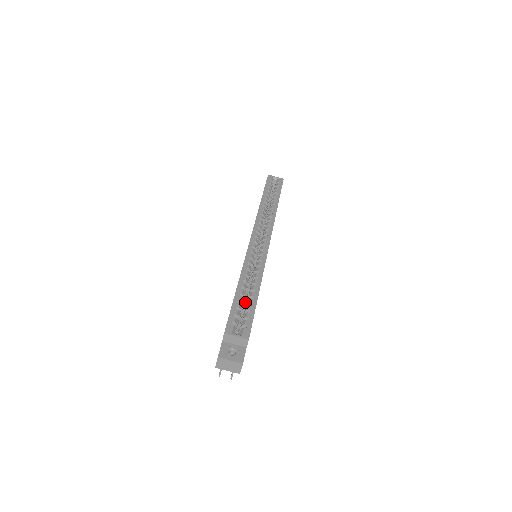
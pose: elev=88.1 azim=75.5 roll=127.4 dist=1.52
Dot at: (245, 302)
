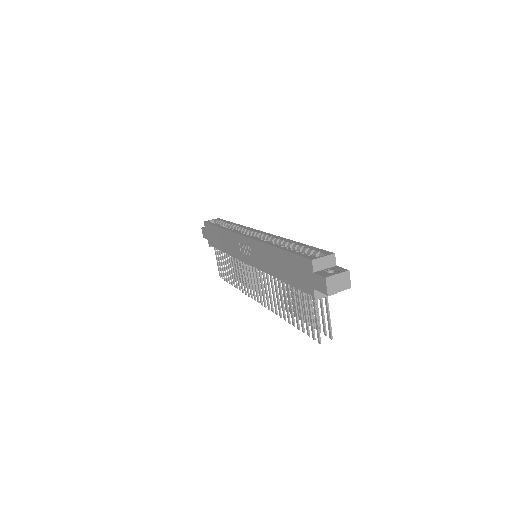
Dot at: occluded
